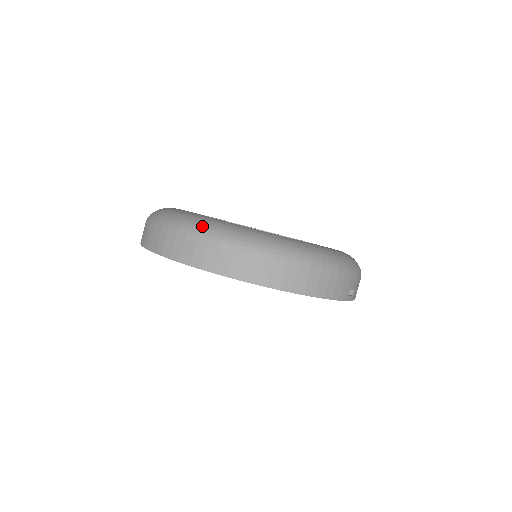
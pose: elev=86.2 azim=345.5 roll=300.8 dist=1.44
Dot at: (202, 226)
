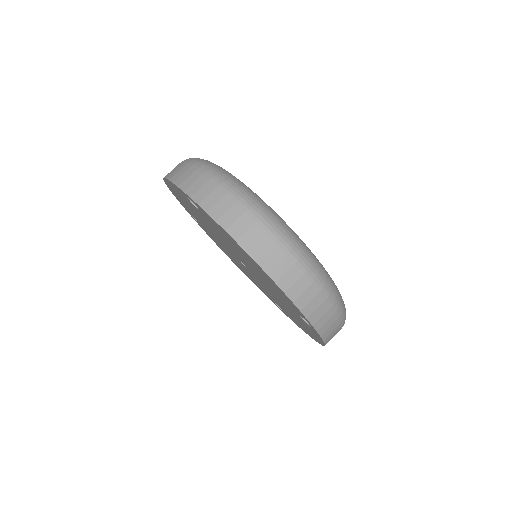
Dot at: (295, 240)
